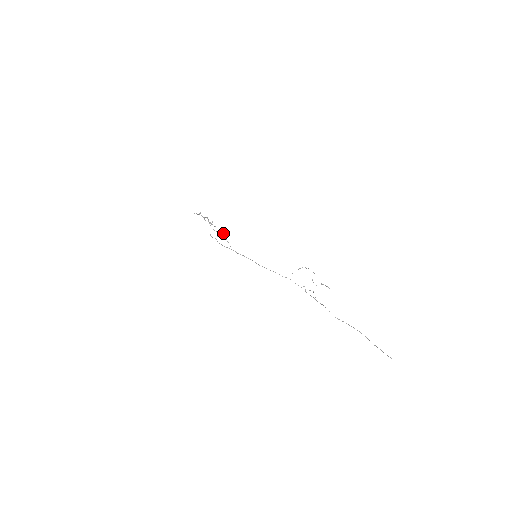
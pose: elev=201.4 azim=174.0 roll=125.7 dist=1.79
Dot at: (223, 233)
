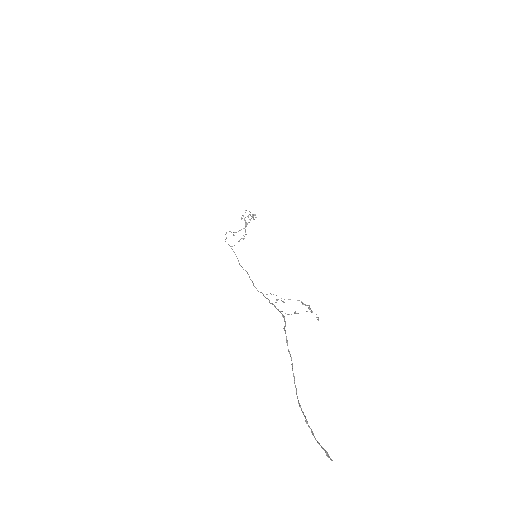
Dot at: occluded
